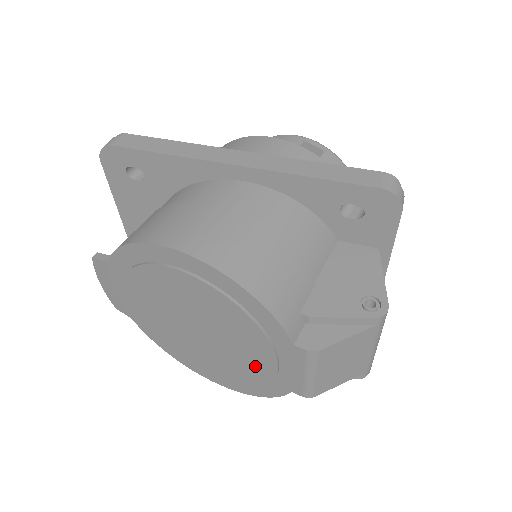
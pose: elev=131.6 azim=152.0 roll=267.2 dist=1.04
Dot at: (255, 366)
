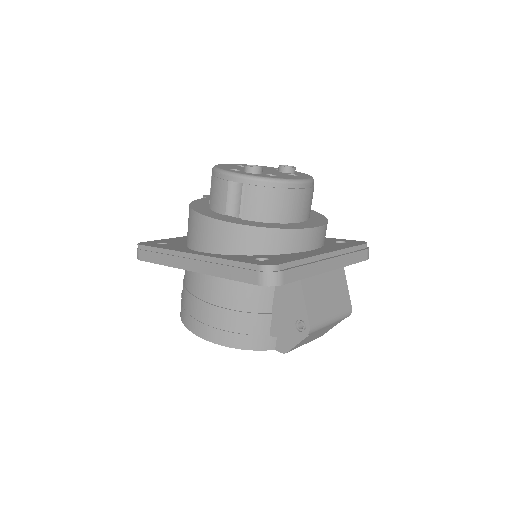
Dot at: occluded
